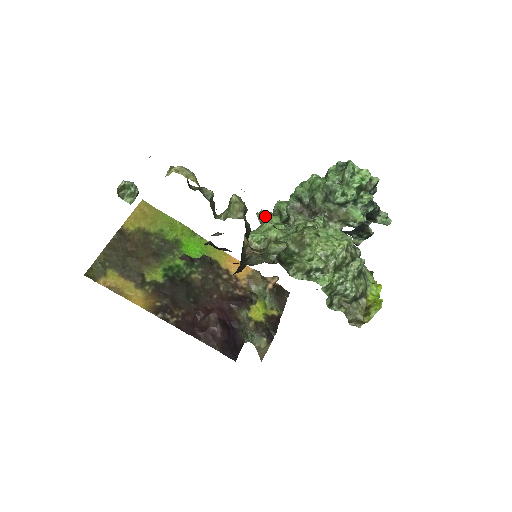
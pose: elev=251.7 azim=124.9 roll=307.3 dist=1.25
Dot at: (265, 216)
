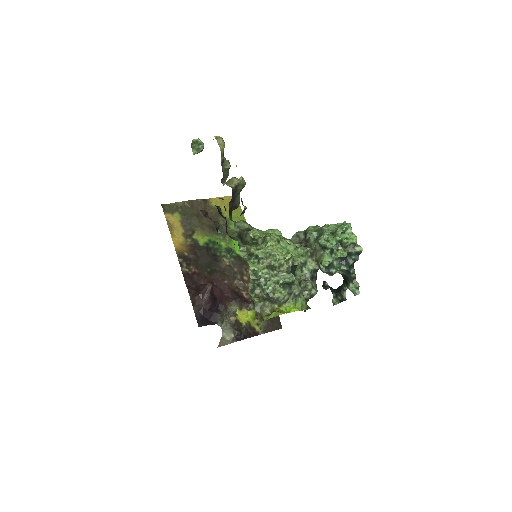
Dot at: occluded
